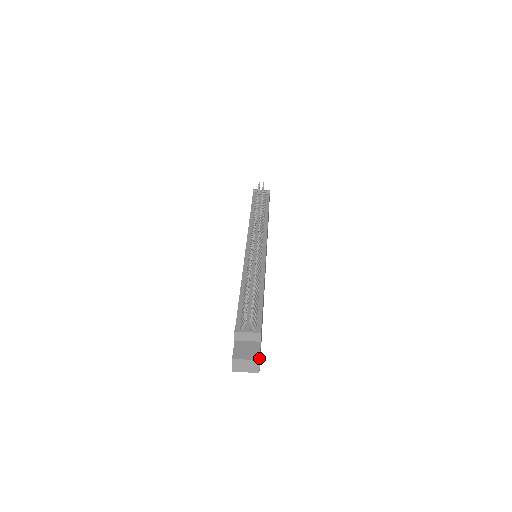
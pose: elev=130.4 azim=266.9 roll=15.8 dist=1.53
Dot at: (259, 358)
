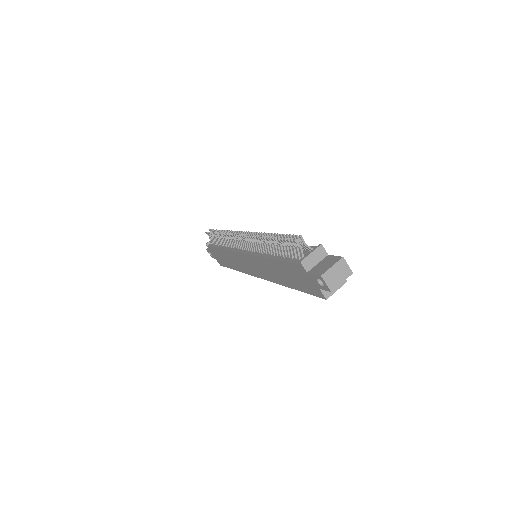
Dot at: (341, 257)
